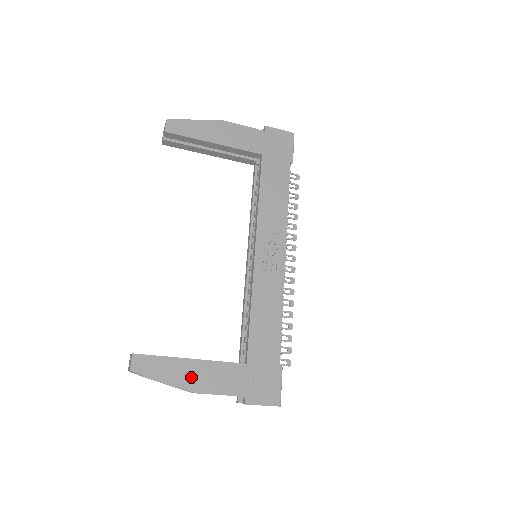
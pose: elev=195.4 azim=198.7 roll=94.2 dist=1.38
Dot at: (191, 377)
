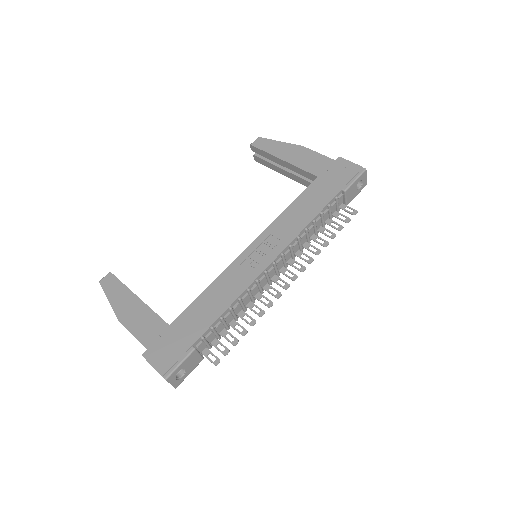
Dot at: (126, 309)
